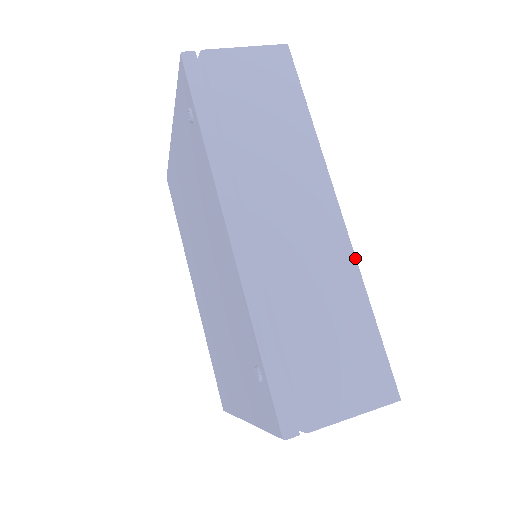
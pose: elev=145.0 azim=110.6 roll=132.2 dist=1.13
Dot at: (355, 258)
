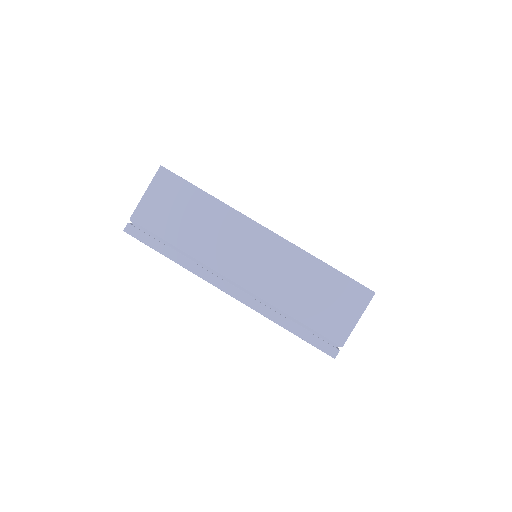
Dot at: (296, 246)
